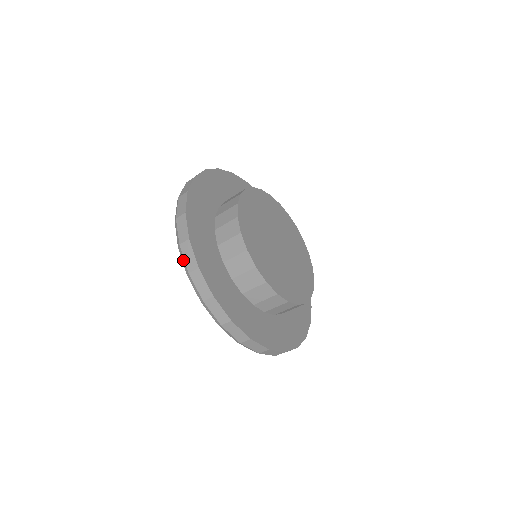
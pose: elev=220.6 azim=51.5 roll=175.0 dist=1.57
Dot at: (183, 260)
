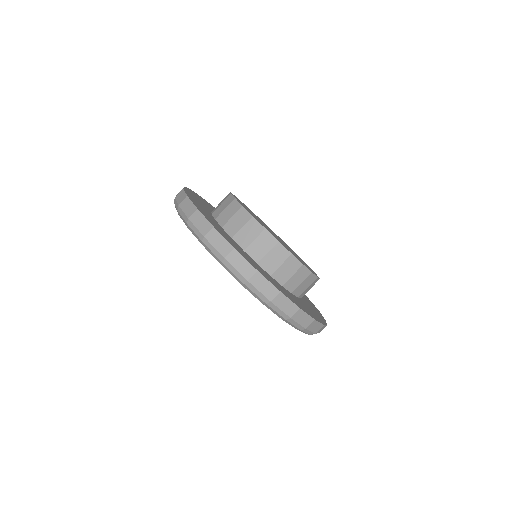
Dot at: occluded
